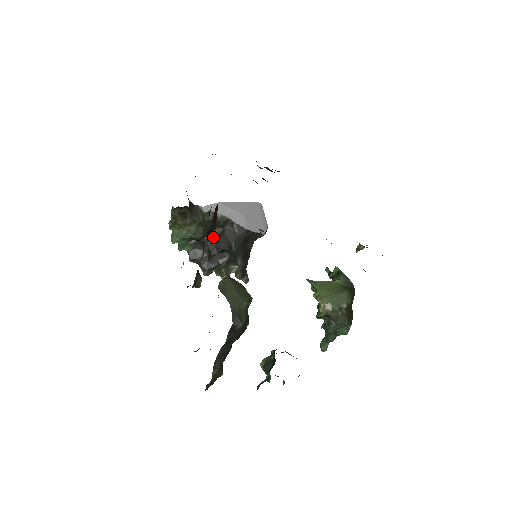
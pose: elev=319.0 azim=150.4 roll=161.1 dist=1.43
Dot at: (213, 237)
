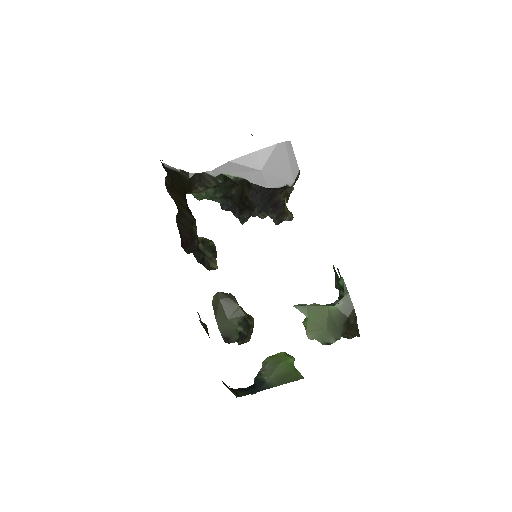
Dot at: (236, 193)
